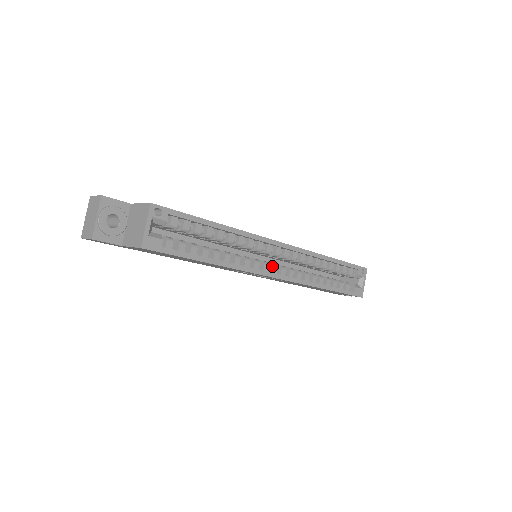
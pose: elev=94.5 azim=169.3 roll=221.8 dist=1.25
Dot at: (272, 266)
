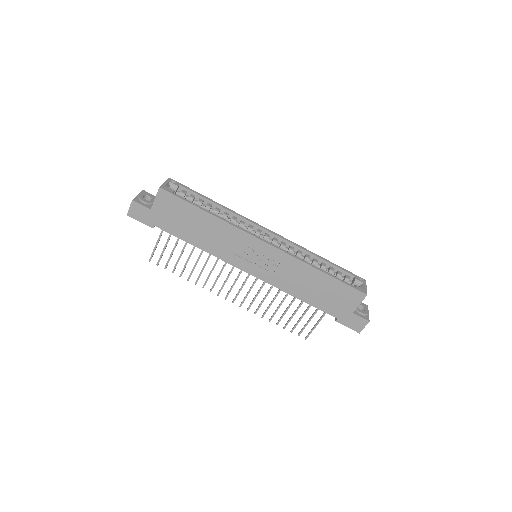
Dot at: occluded
